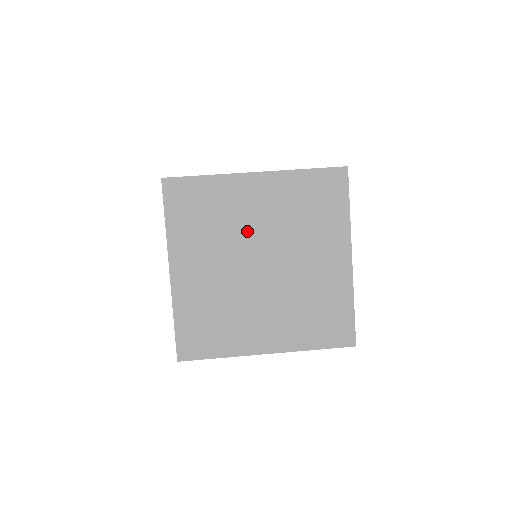
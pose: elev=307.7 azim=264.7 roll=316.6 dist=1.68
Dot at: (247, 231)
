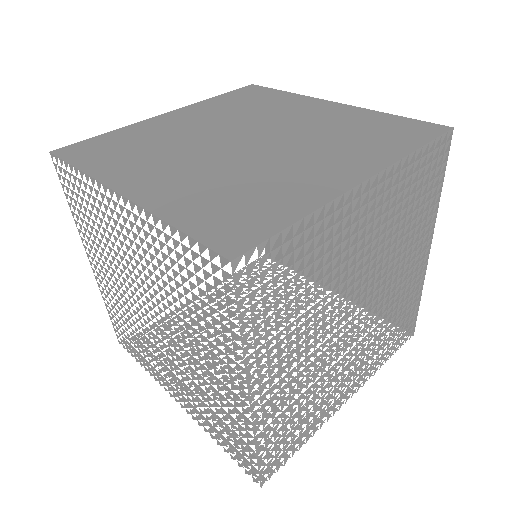
Dot at: (270, 121)
